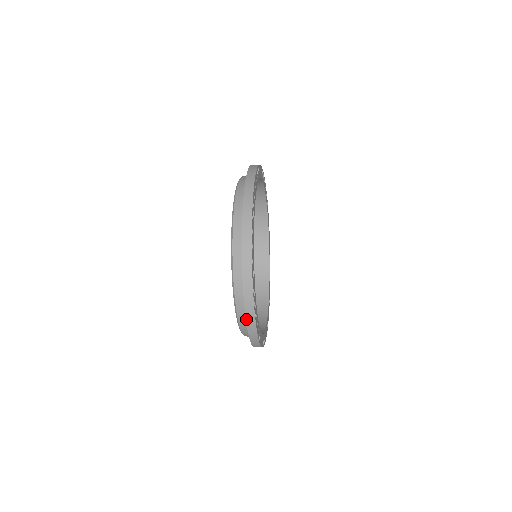
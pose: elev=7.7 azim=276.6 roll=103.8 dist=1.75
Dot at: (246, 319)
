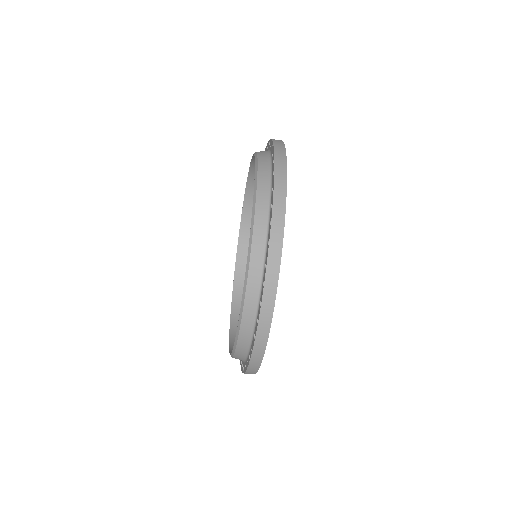
Dot at: (274, 149)
